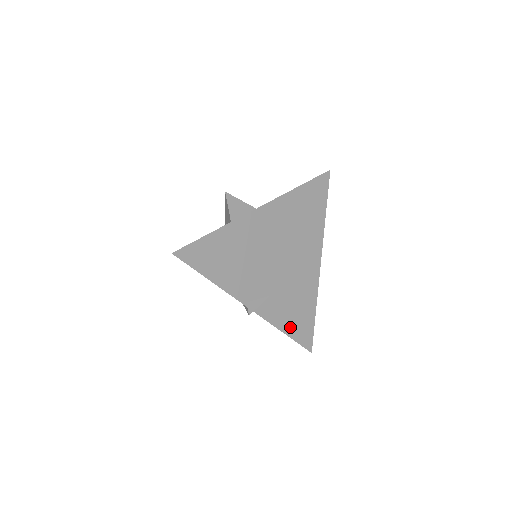
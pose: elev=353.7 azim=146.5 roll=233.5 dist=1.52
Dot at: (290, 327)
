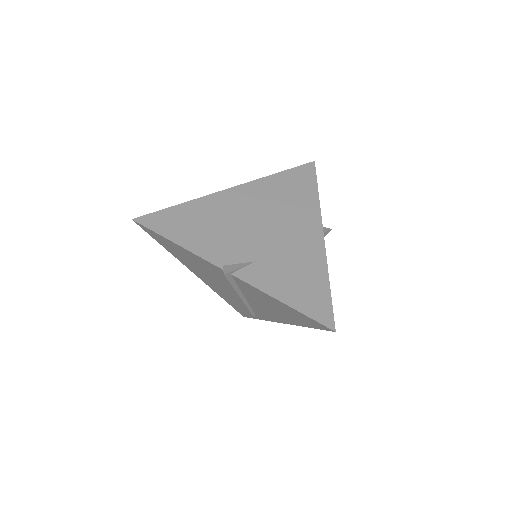
Dot at: (291, 297)
